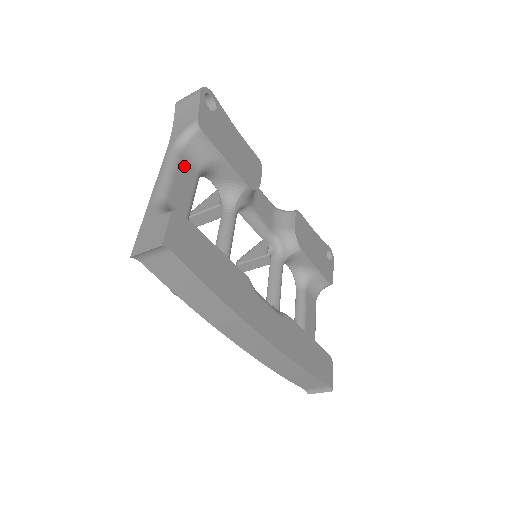
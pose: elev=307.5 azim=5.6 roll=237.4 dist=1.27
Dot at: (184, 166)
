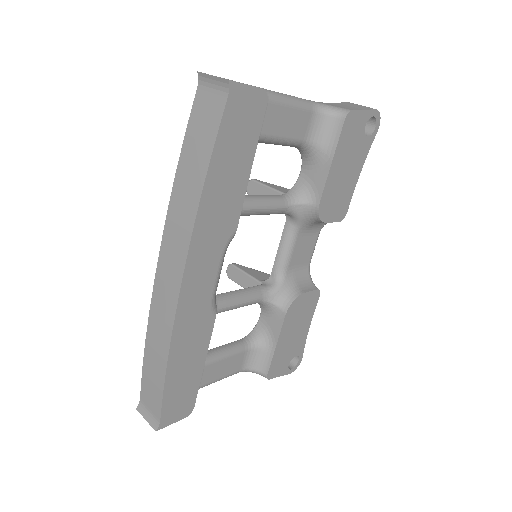
Dot at: (304, 119)
